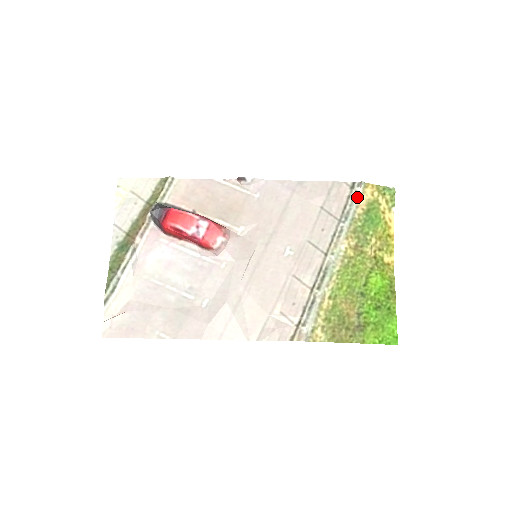
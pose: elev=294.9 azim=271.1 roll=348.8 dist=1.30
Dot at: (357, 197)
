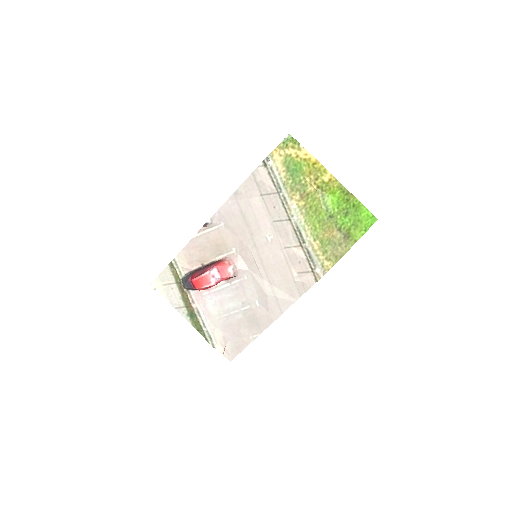
Dot at: (273, 169)
